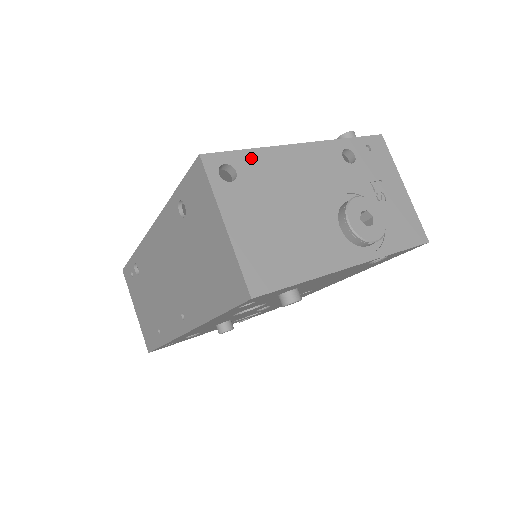
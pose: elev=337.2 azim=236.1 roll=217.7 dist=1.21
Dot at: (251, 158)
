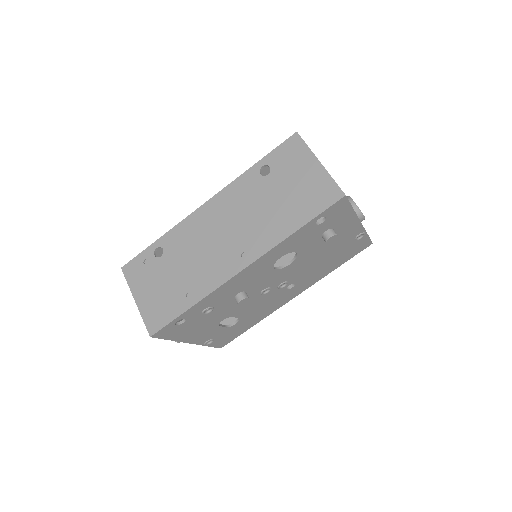
Dot at: occluded
